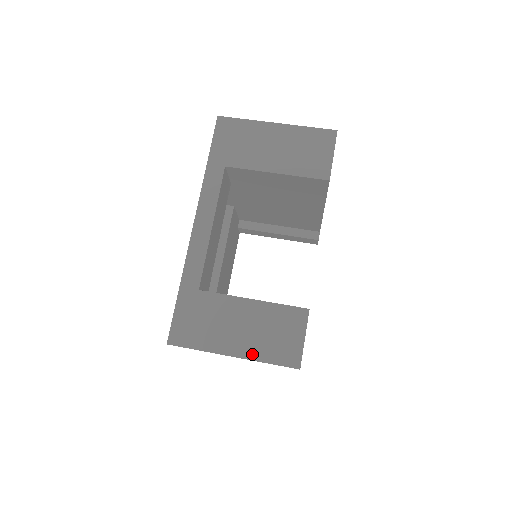
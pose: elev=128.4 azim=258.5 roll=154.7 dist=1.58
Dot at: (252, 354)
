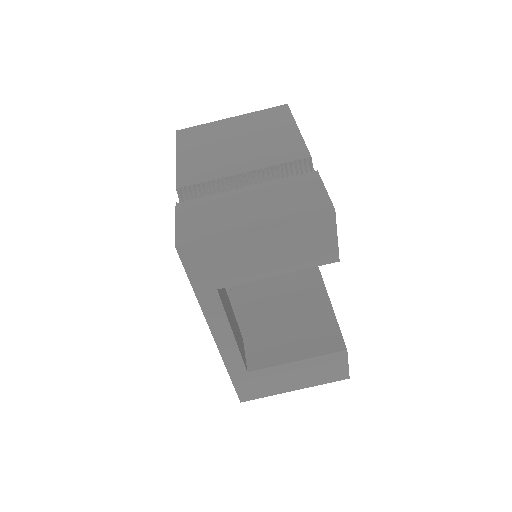
Dot at: (310, 385)
